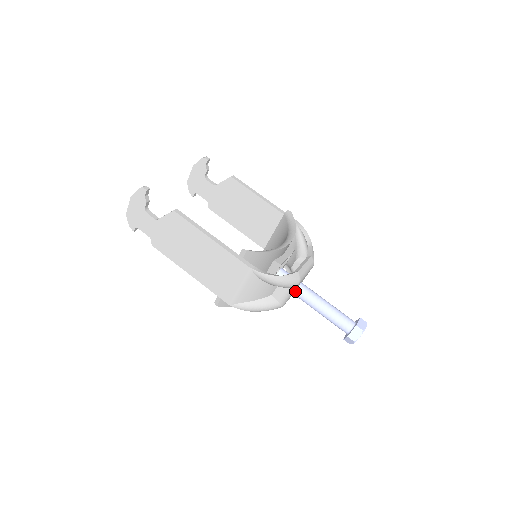
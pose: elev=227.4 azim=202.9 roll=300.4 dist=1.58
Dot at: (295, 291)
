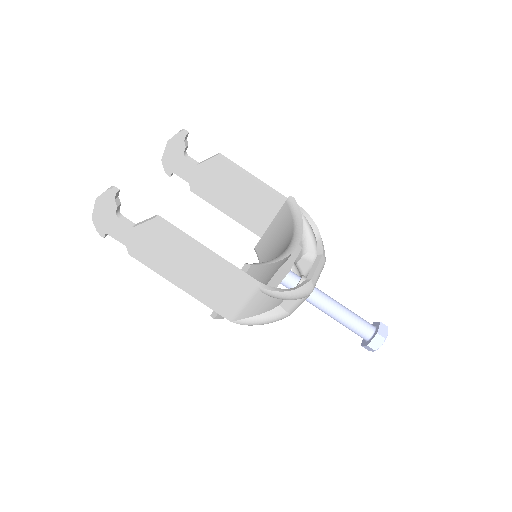
Dot at: occluded
